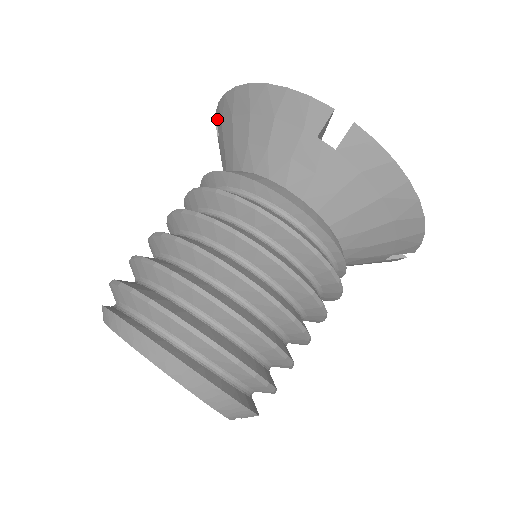
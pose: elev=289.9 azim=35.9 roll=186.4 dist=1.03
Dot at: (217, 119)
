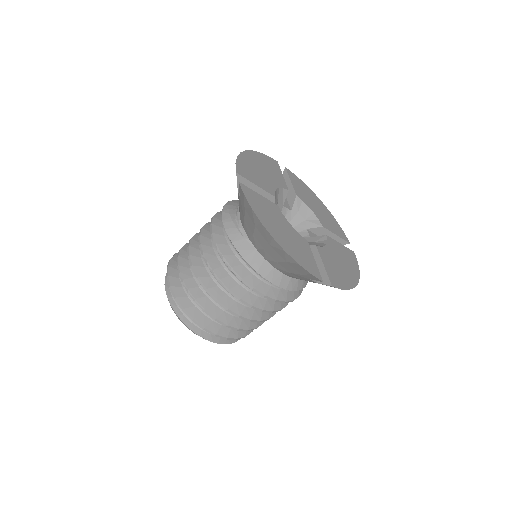
Dot at: (240, 191)
